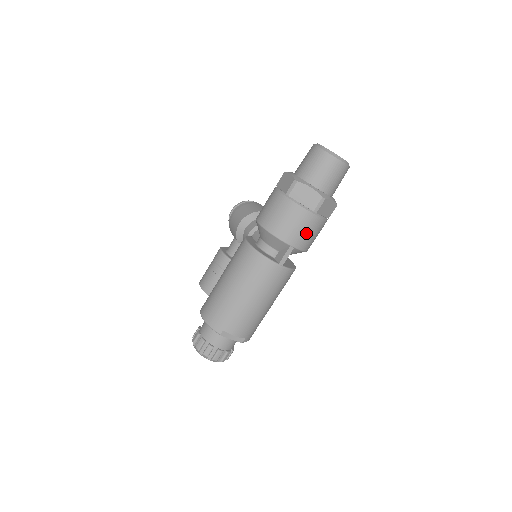
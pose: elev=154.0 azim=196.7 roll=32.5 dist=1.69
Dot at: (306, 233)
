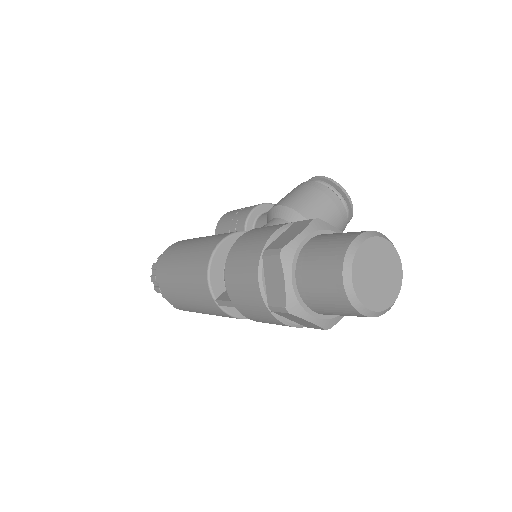
Dot at: (253, 312)
